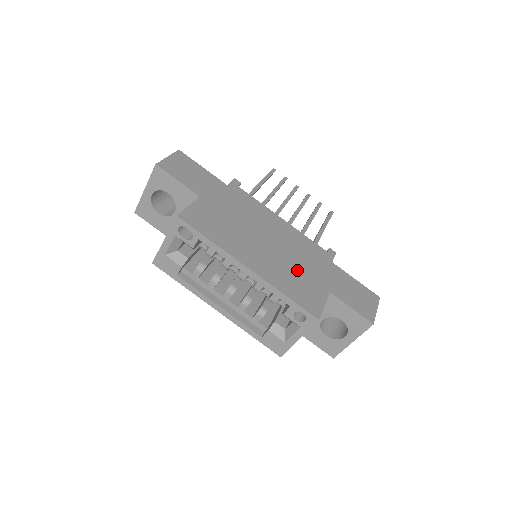
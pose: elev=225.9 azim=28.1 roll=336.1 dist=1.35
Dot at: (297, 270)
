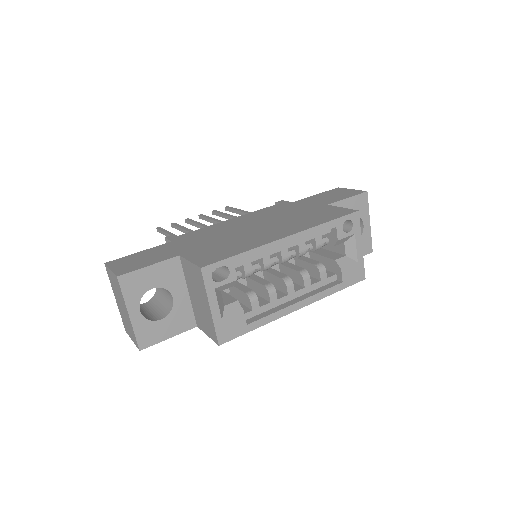
Dot at: (297, 216)
